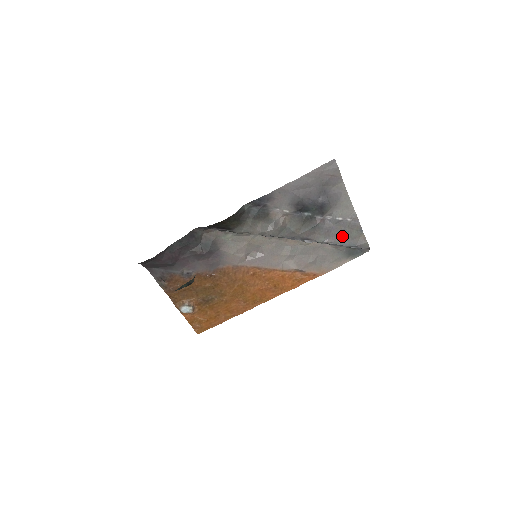
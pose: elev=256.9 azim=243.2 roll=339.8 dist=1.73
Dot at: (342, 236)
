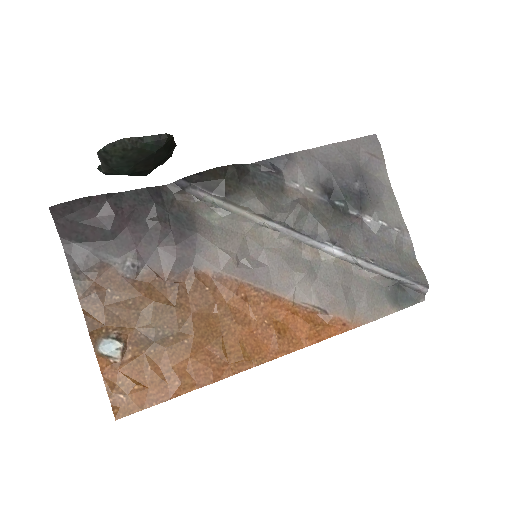
Dot at: (387, 255)
